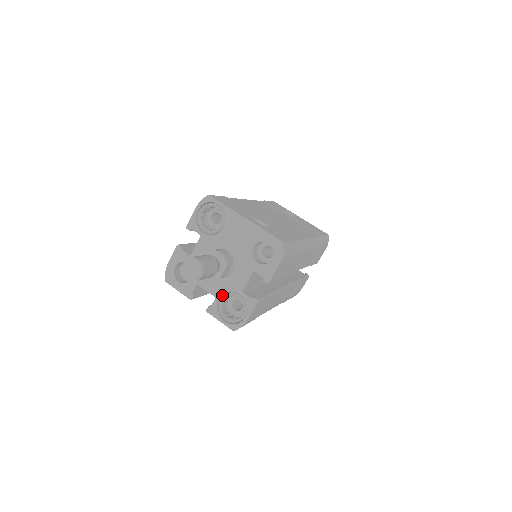
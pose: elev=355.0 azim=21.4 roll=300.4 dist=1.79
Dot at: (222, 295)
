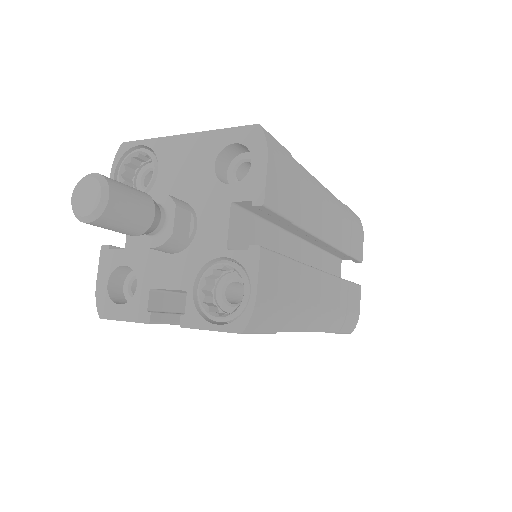
Dot at: (198, 283)
